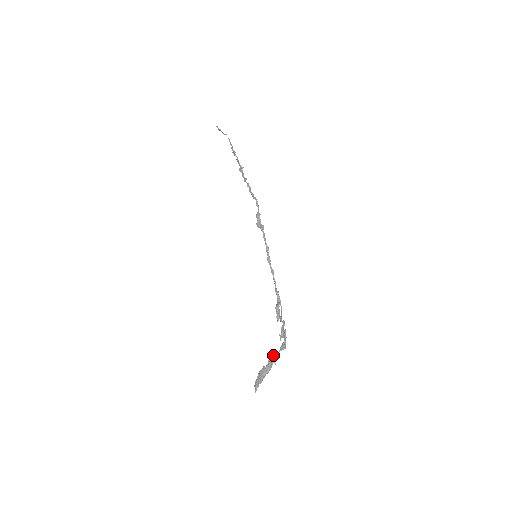
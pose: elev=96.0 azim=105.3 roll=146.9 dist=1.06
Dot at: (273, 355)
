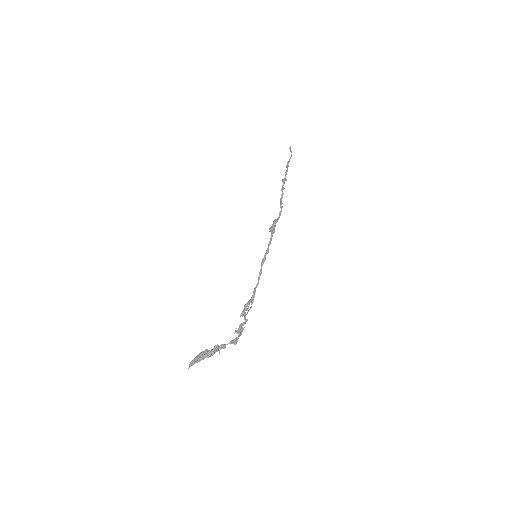
Dot at: (221, 344)
